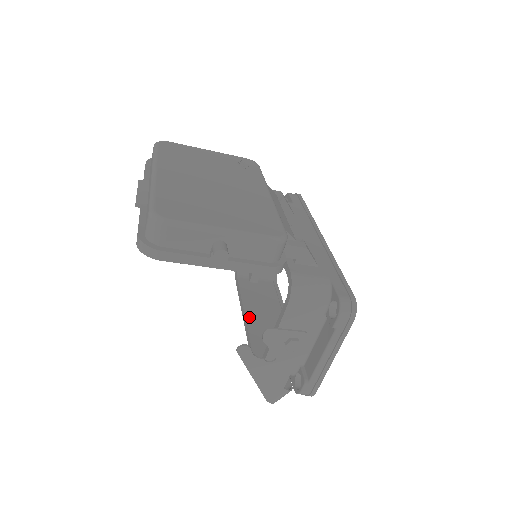
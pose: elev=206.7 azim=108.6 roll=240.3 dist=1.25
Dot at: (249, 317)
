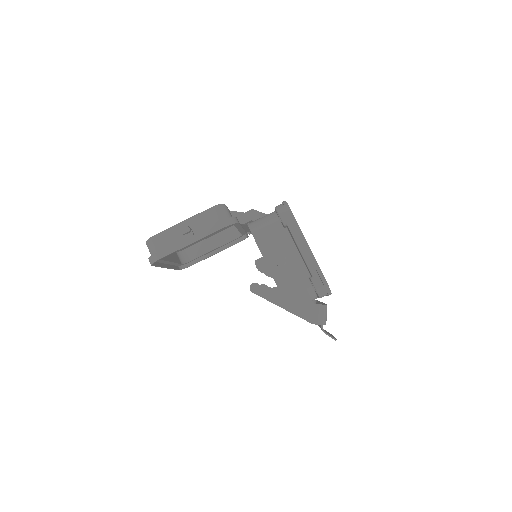
Dot at: occluded
